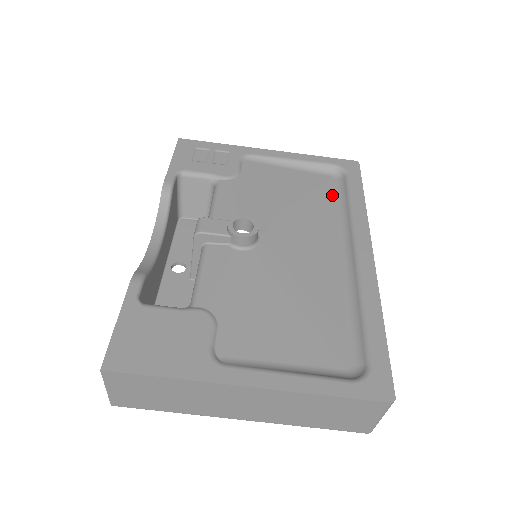
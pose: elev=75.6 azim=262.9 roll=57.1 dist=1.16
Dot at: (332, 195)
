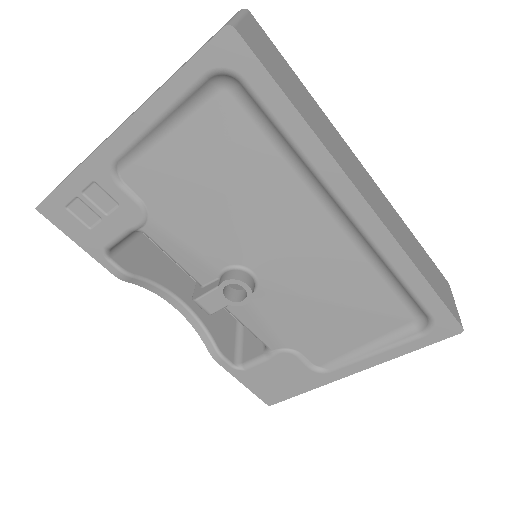
Dot at: (254, 132)
